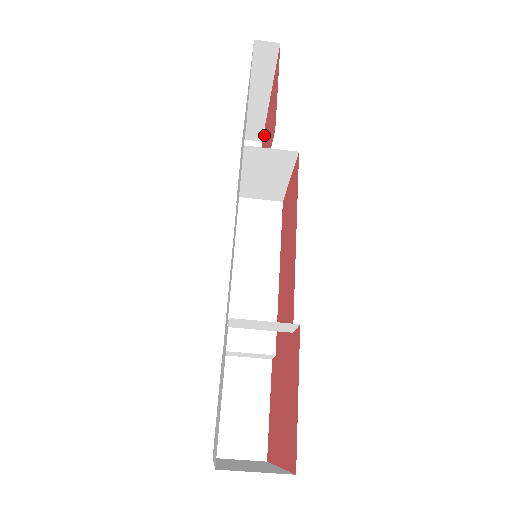
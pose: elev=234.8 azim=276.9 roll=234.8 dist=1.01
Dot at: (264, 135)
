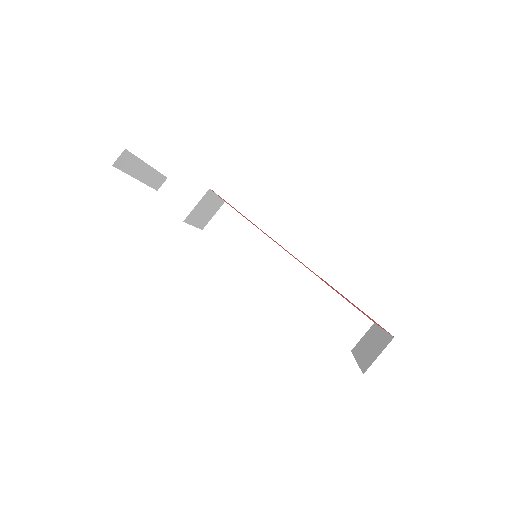
Dot at: occluded
